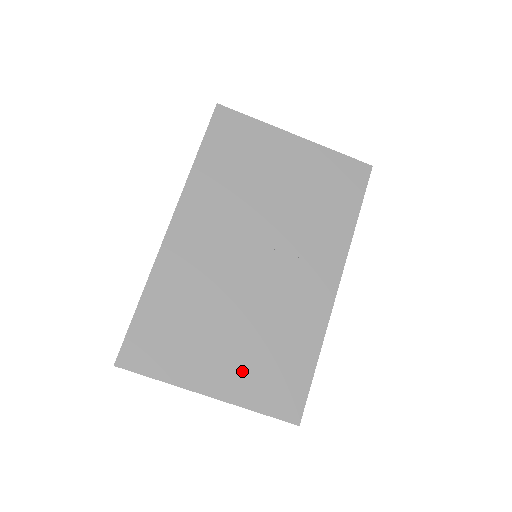
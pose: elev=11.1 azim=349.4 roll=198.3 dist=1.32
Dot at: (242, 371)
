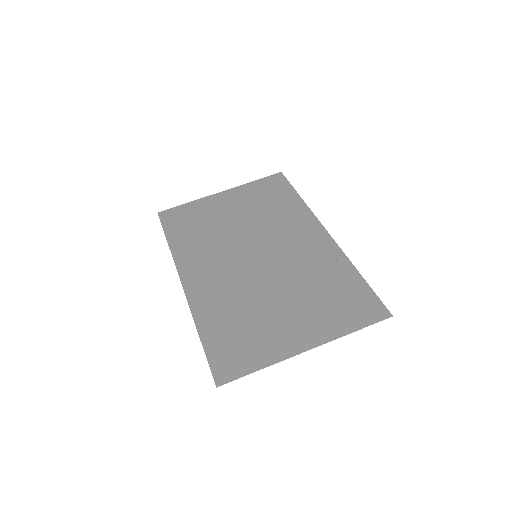
Dot at: (315, 318)
